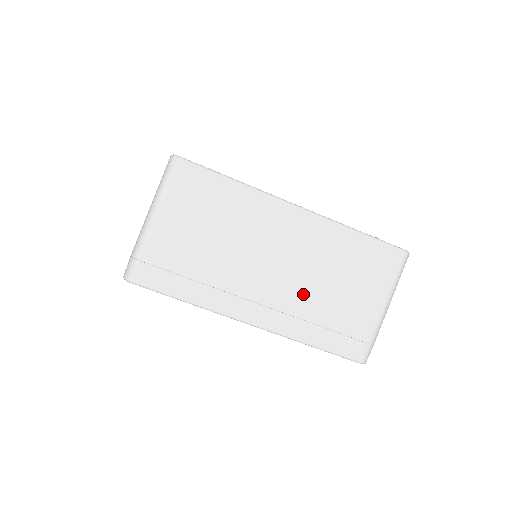
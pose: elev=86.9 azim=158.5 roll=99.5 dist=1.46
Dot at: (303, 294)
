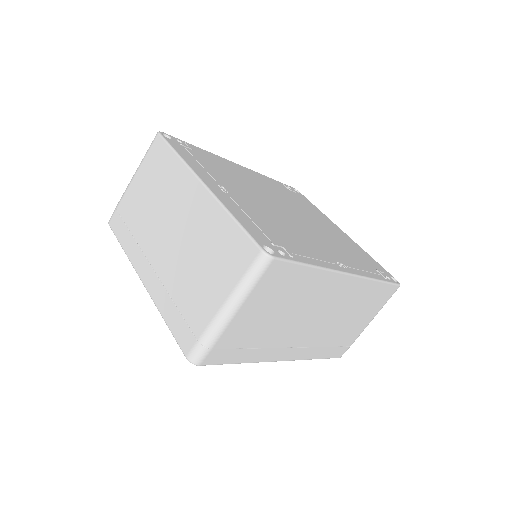
Dot at: (325, 332)
